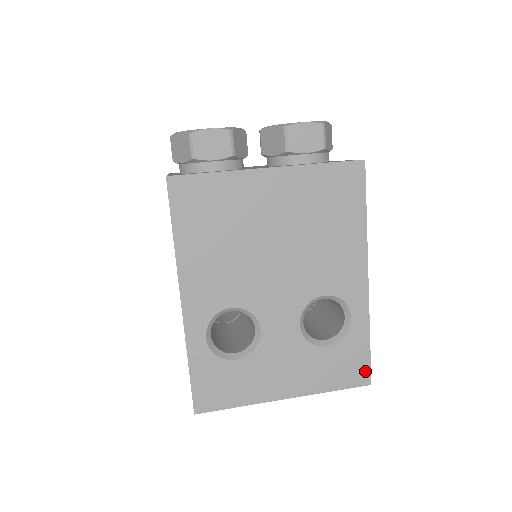
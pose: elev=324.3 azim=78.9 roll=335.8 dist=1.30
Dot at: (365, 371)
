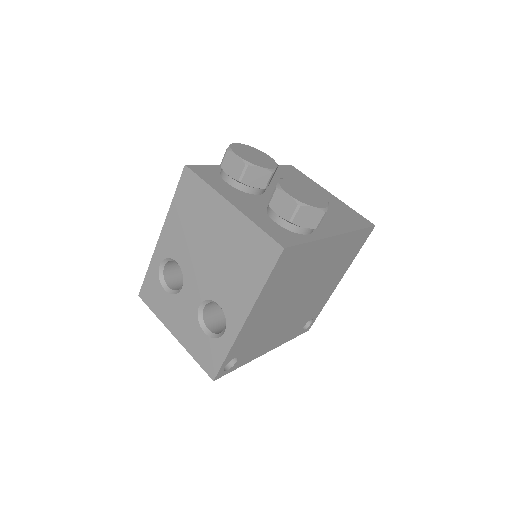
Dot at: (215, 370)
